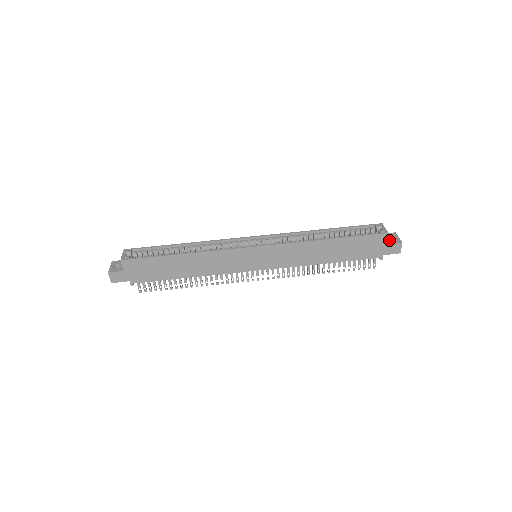
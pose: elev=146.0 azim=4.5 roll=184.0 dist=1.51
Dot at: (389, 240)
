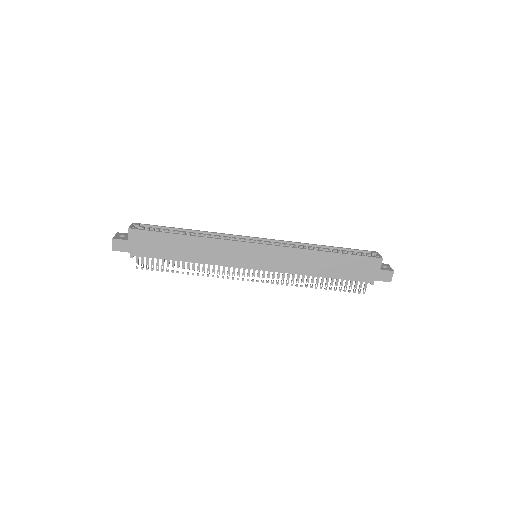
Dot at: (382, 267)
